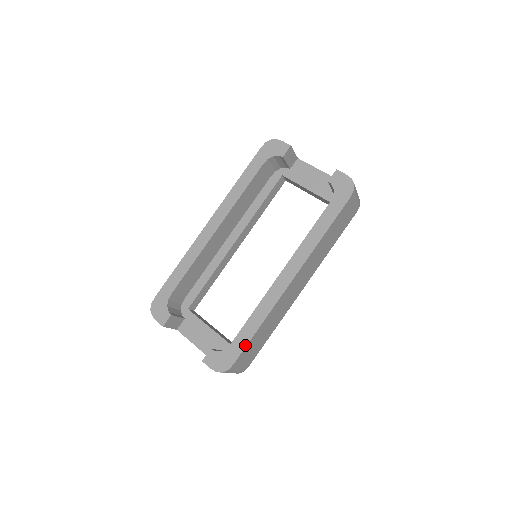
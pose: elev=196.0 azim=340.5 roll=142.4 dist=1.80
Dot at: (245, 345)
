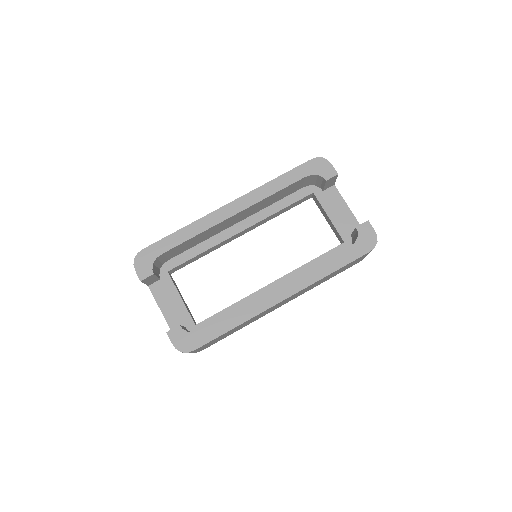
Dot at: (214, 337)
